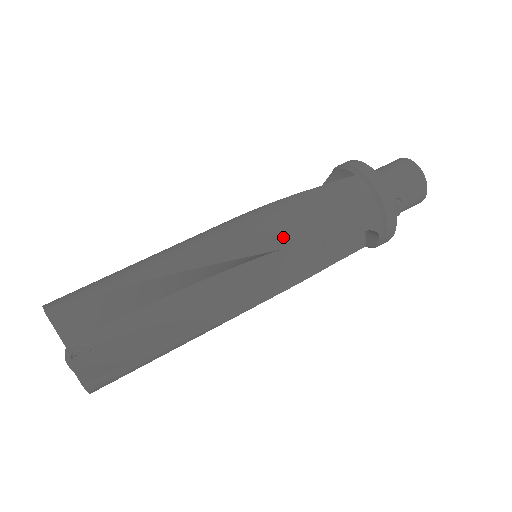
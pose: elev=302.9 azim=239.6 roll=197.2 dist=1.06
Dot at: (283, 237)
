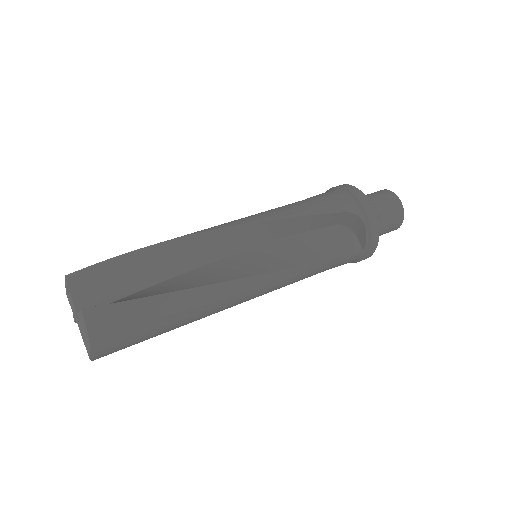
Dot at: (268, 215)
